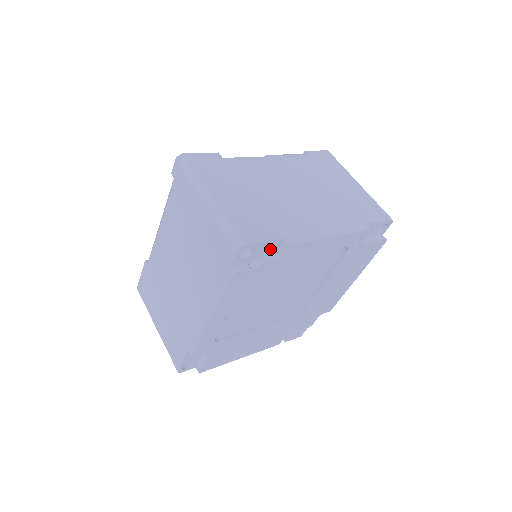
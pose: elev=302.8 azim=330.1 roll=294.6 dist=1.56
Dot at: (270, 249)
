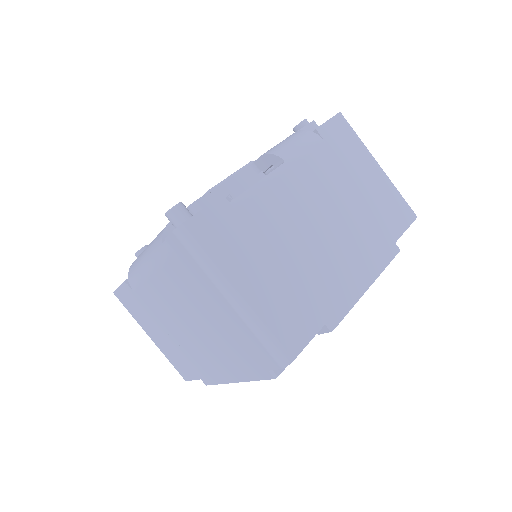
Dot at: occluded
